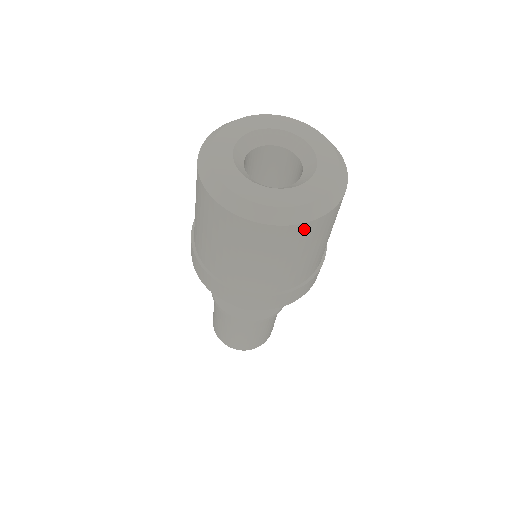
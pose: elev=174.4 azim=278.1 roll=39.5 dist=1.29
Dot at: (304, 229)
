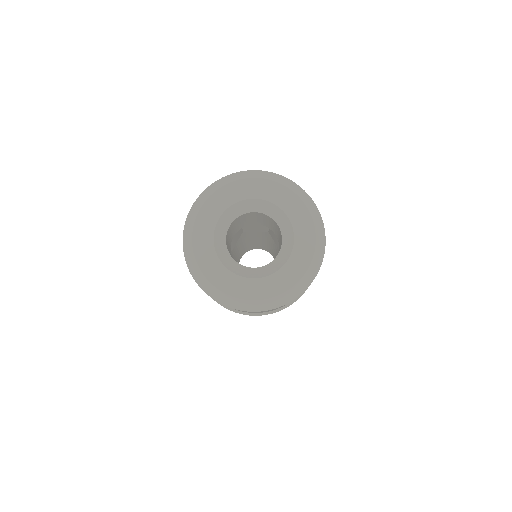
Dot at: occluded
